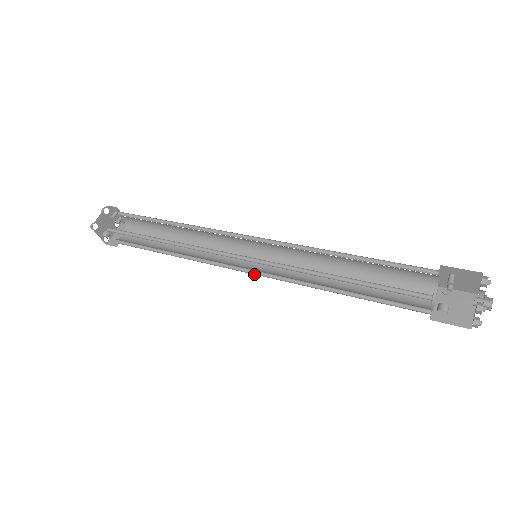
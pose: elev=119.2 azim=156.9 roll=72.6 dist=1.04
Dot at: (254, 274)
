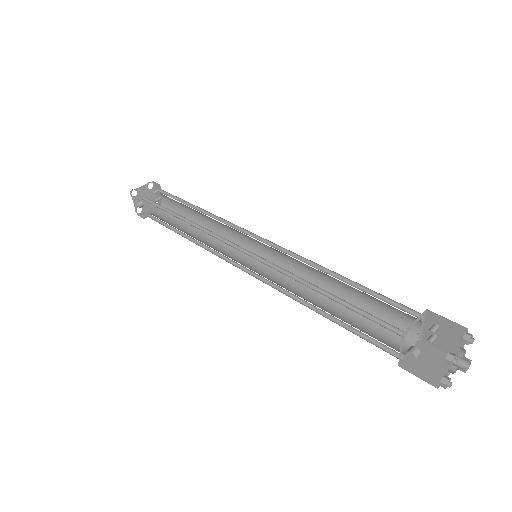
Dot at: occluded
